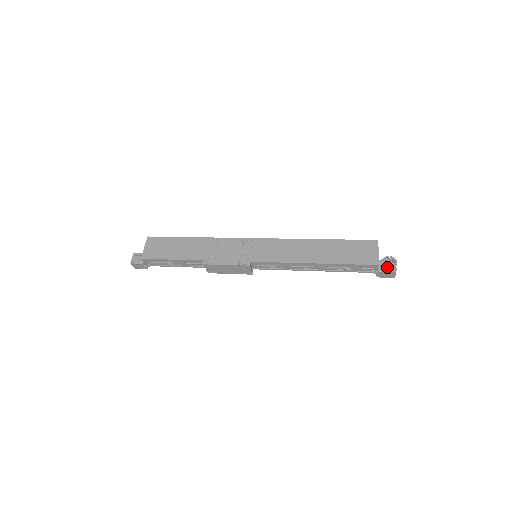
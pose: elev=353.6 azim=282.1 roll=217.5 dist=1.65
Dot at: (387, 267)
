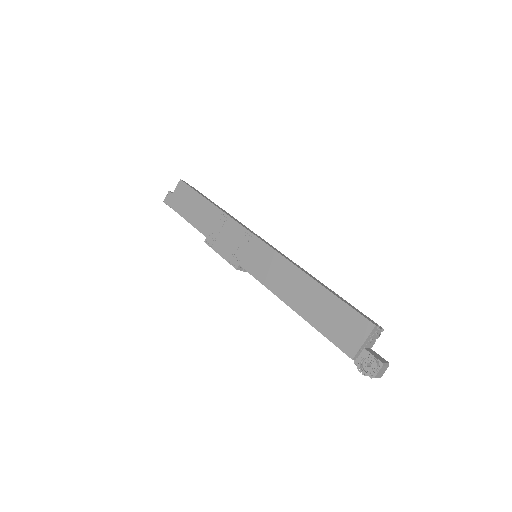
Dot at: (364, 367)
